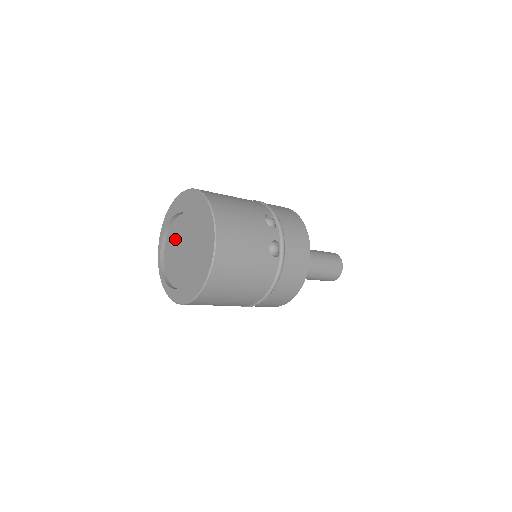
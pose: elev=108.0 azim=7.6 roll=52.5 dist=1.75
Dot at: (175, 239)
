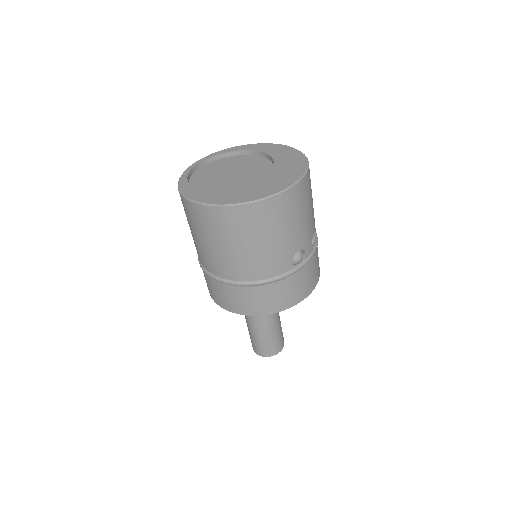
Dot at: (233, 164)
